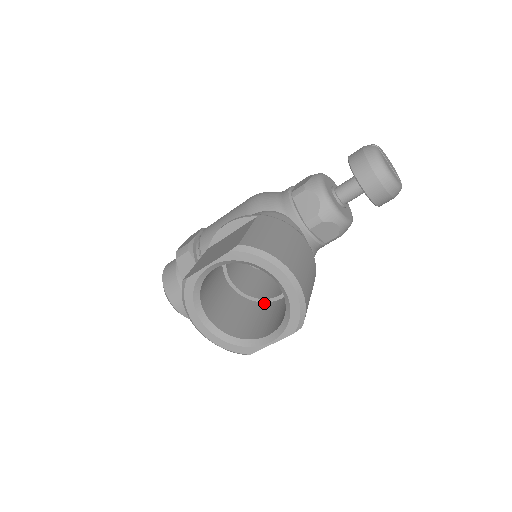
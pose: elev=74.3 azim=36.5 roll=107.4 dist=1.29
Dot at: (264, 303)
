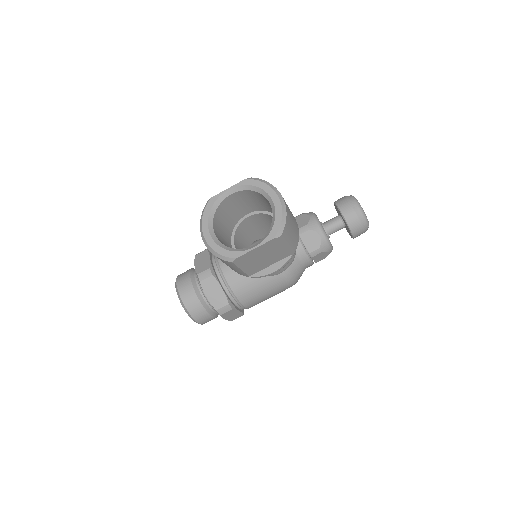
Dot at: occluded
